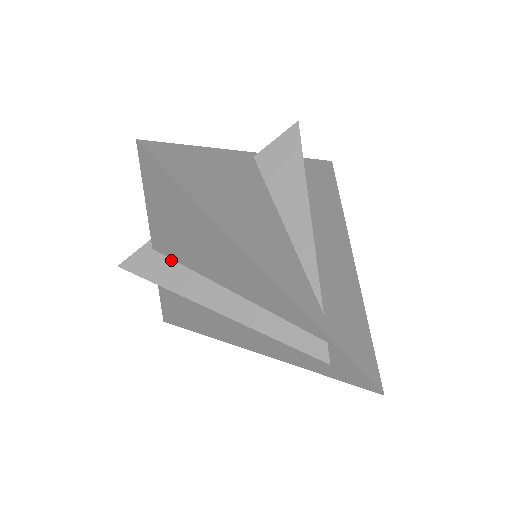
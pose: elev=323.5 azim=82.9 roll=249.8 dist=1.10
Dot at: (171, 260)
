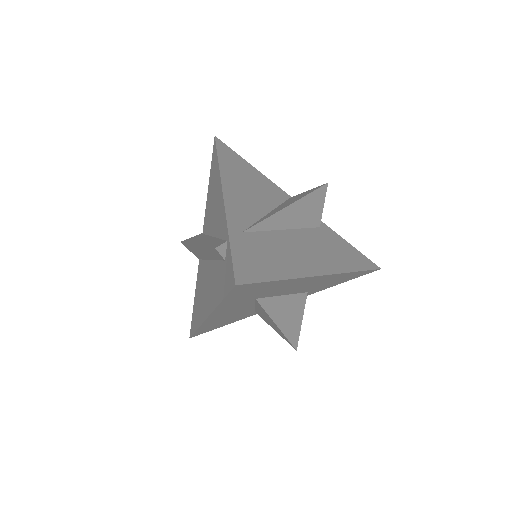
Dot at: (204, 234)
